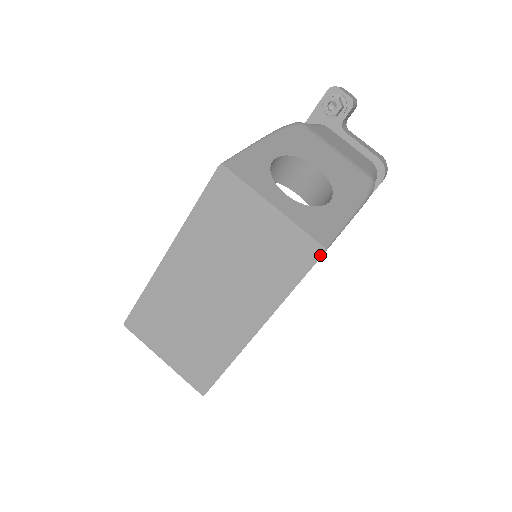
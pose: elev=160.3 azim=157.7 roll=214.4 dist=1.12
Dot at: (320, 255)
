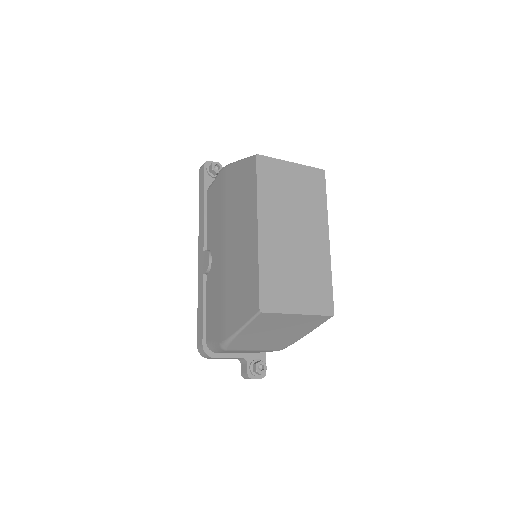
Dot at: (324, 174)
